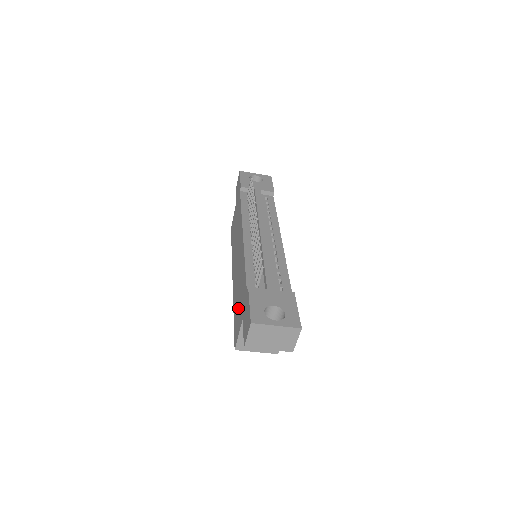
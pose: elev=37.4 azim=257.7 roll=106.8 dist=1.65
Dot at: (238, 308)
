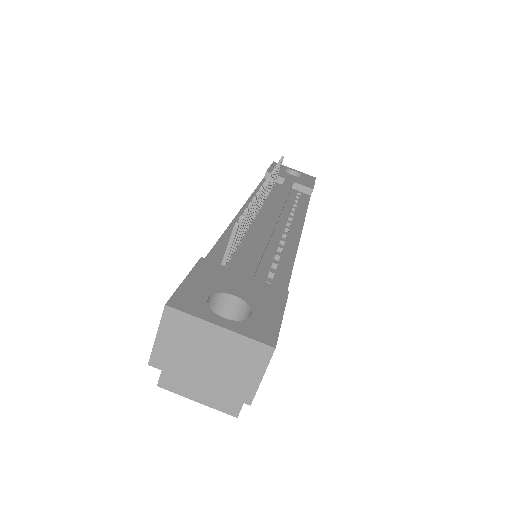
Dot at: occluded
